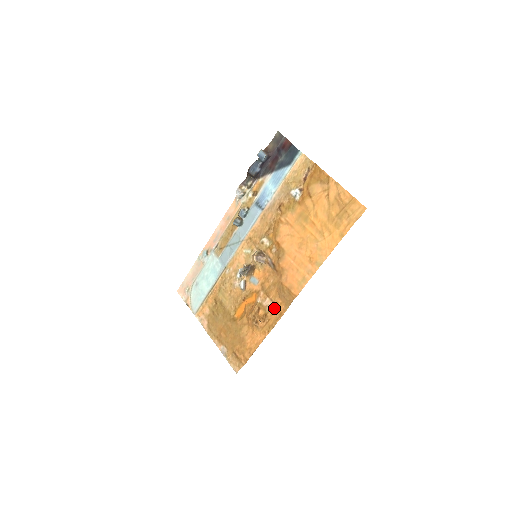
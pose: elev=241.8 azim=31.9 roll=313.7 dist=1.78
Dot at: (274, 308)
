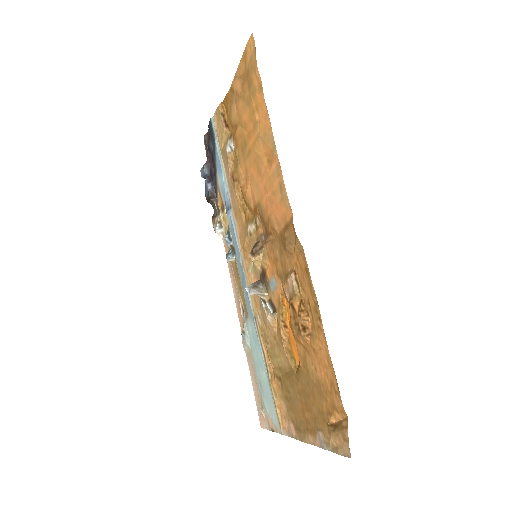
Dot at: (299, 277)
